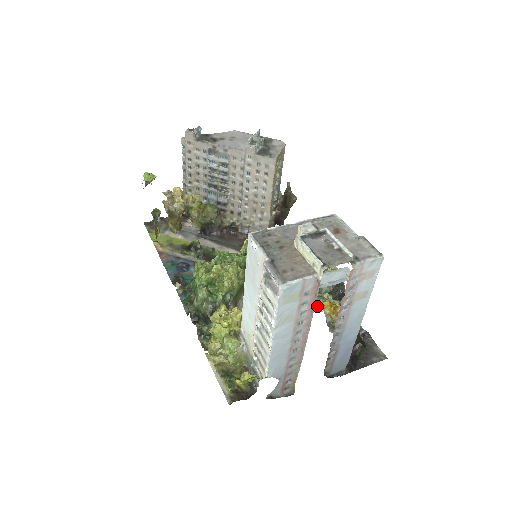
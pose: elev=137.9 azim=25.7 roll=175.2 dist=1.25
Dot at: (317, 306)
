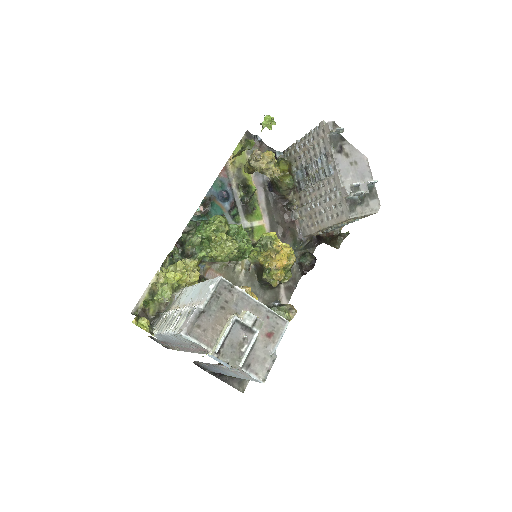
Dot at: occluded
